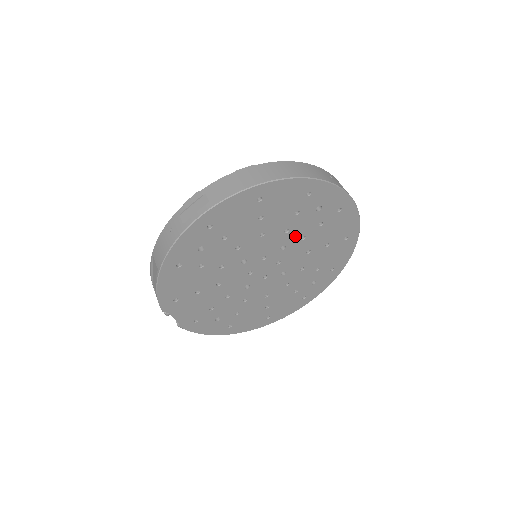
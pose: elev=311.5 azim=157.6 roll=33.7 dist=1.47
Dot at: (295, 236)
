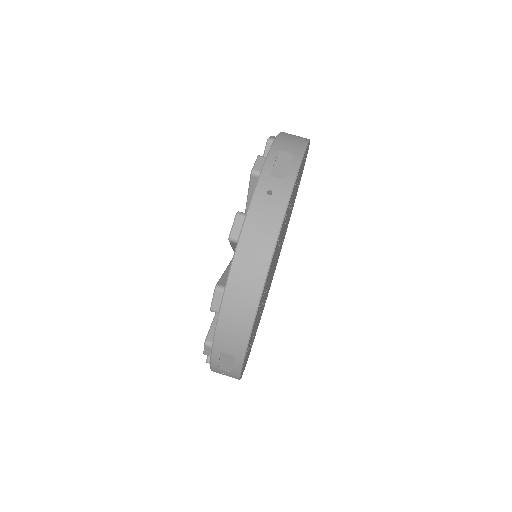
Dot at: (281, 236)
